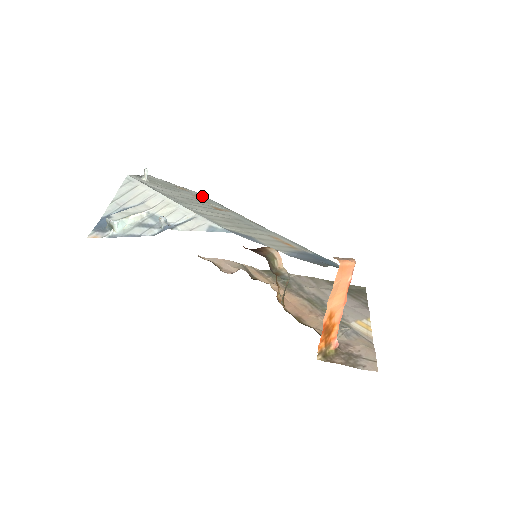
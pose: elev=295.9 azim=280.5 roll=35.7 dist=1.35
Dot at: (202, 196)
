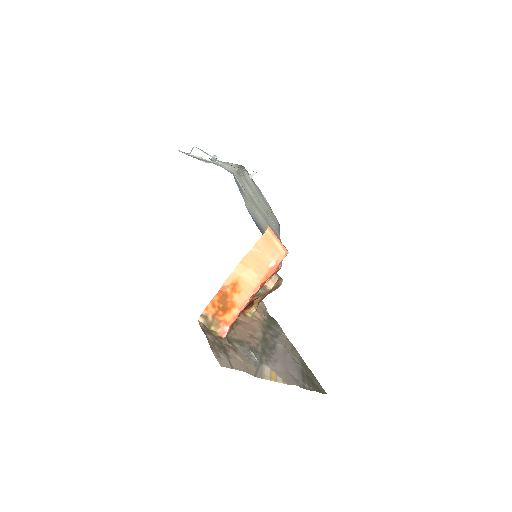
Dot at: occluded
